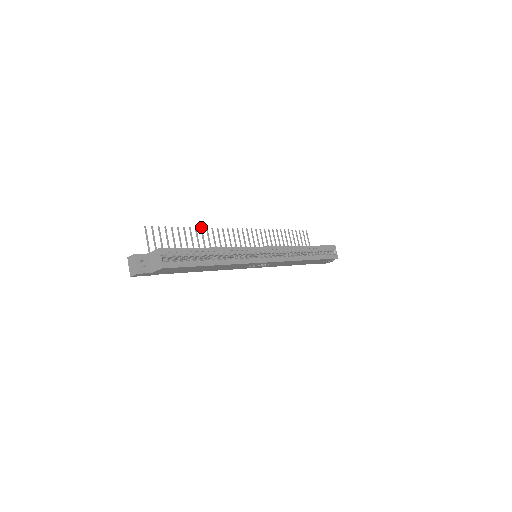
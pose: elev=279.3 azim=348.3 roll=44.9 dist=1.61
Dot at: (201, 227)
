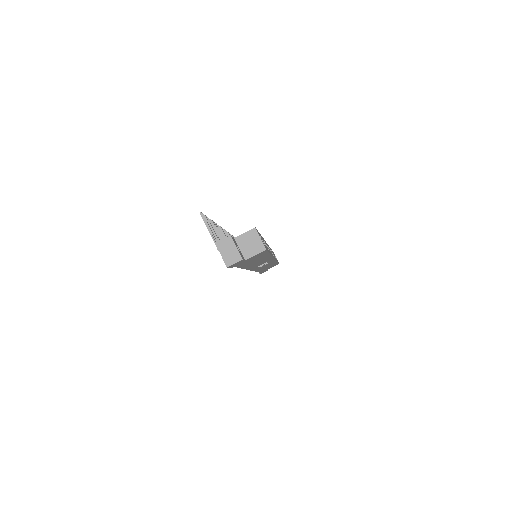
Dot at: (216, 223)
